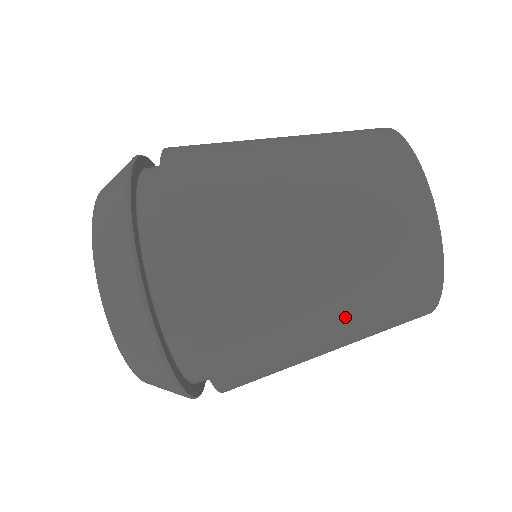
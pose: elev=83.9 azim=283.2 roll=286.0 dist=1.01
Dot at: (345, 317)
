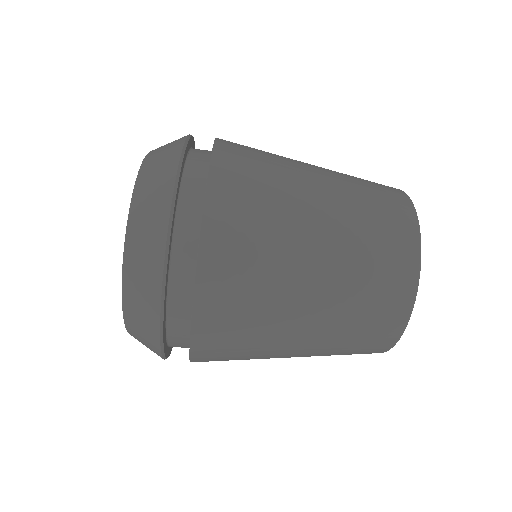
Dot at: occluded
